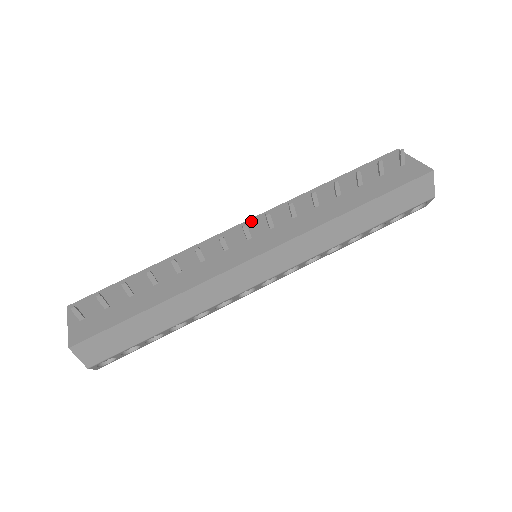
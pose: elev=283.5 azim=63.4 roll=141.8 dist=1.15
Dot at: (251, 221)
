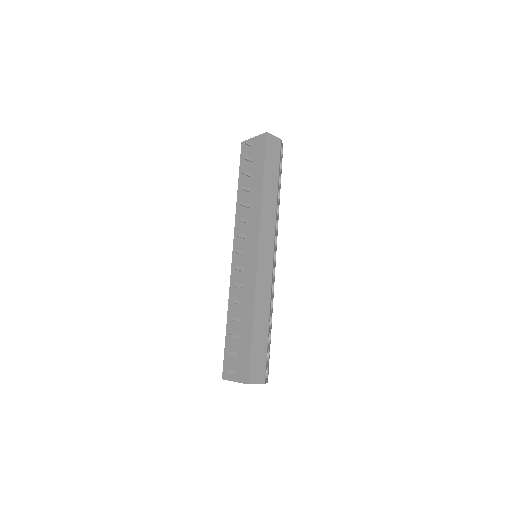
Dot at: (234, 247)
